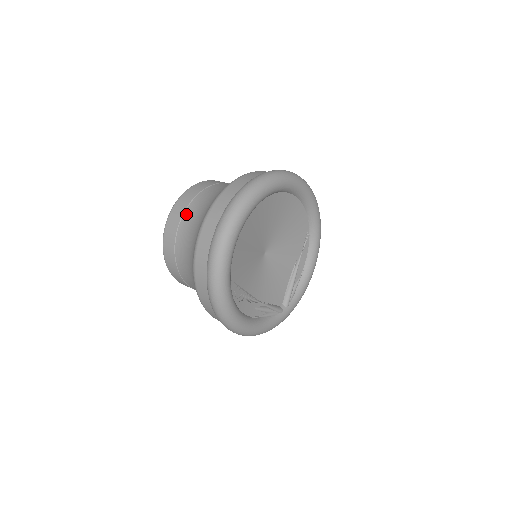
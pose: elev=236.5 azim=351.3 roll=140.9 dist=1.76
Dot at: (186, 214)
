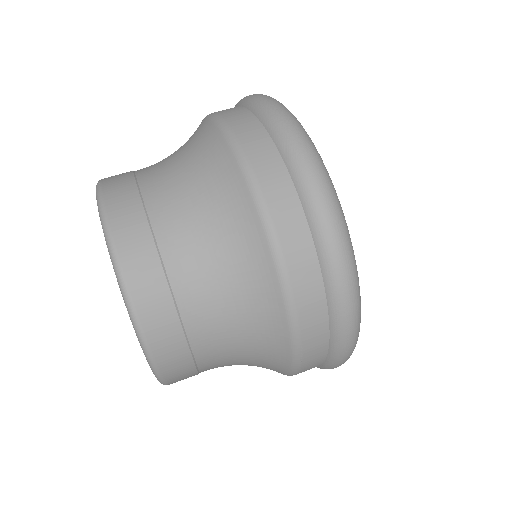
Dot at: (140, 169)
